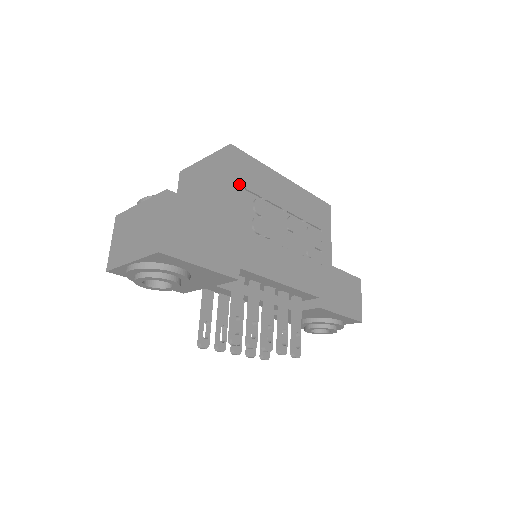
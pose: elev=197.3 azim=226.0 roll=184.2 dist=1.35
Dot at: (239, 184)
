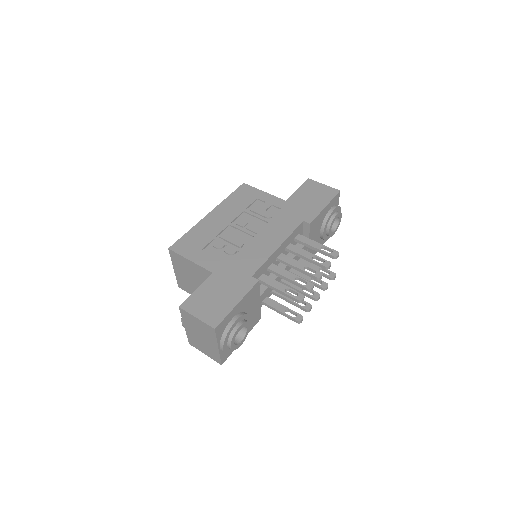
Dot at: (197, 253)
